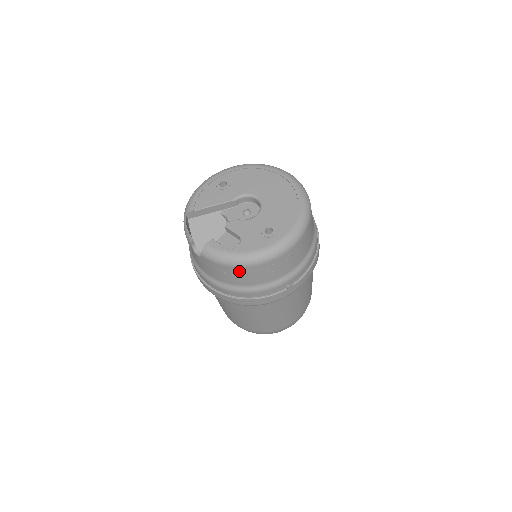
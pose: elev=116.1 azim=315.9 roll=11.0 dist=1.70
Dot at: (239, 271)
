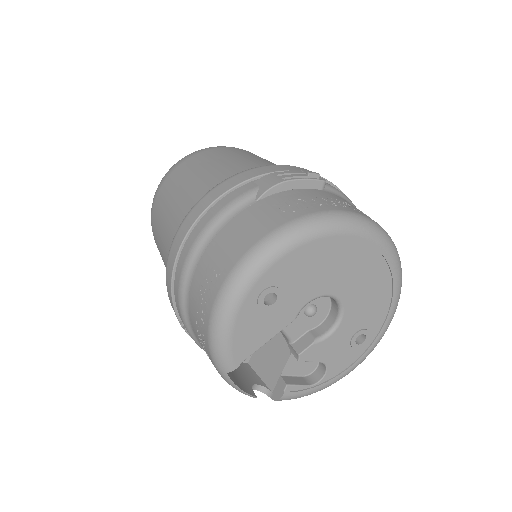
Dot at: occluded
